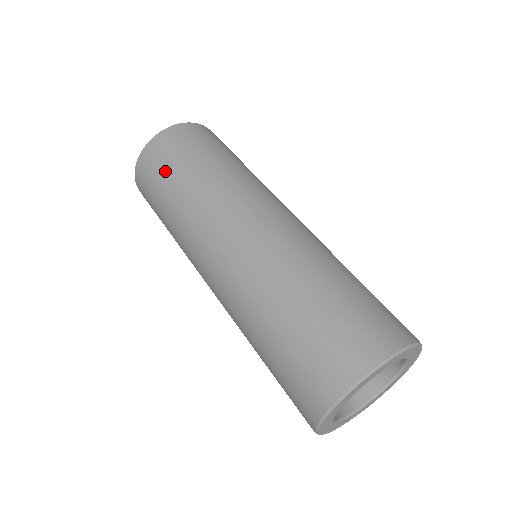
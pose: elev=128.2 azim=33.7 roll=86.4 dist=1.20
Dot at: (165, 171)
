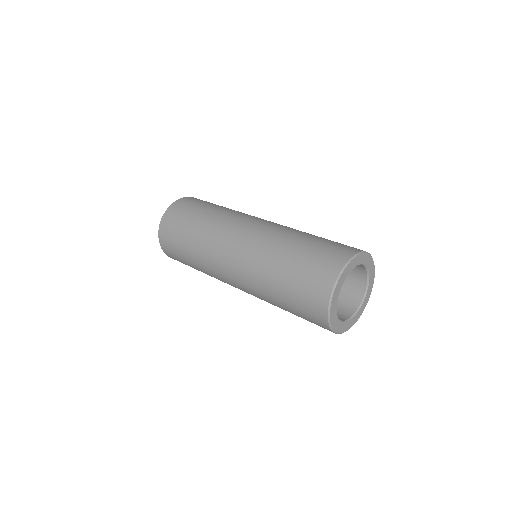
Dot at: (179, 231)
